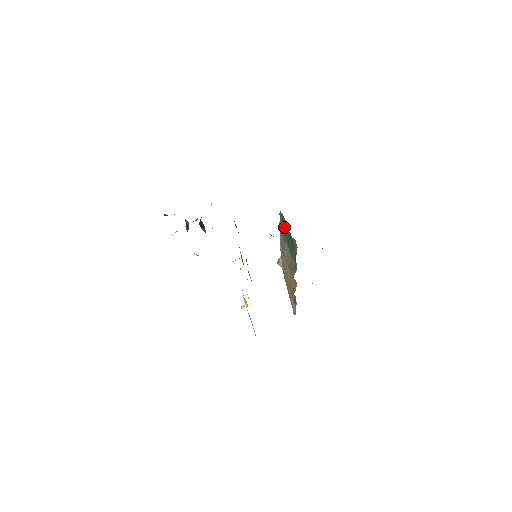
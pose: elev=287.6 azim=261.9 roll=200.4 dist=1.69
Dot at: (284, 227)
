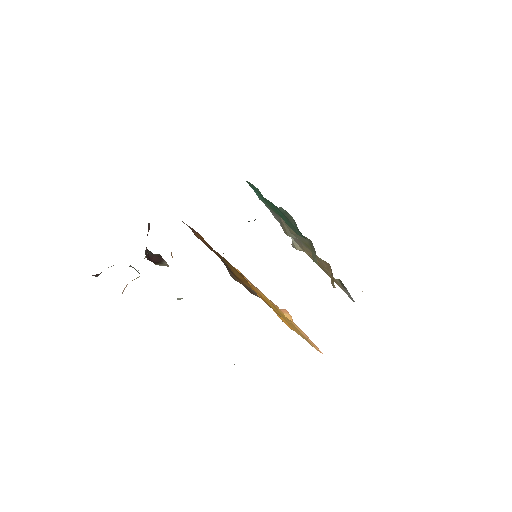
Dot at: occluded
